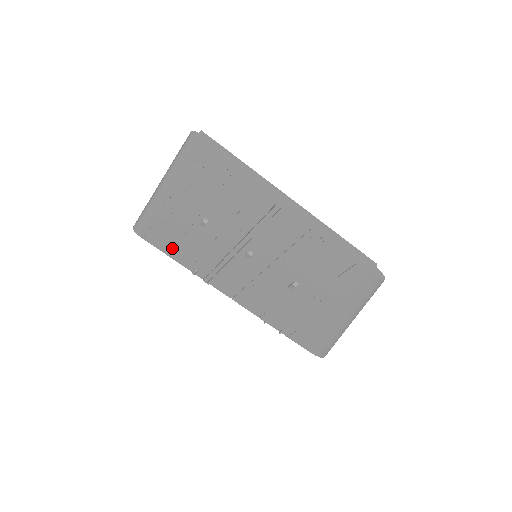
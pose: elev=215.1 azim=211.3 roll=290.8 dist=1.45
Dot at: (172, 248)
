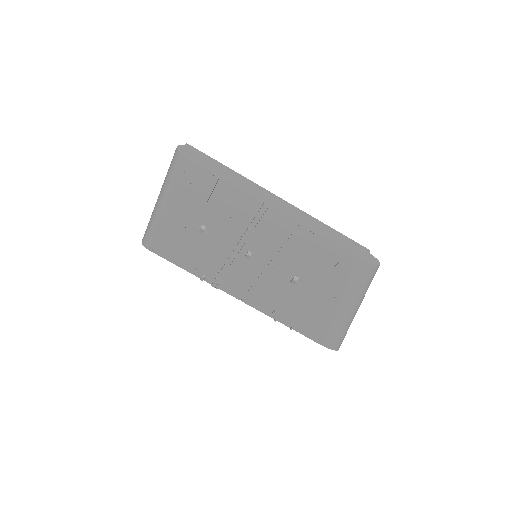
Dot at: (179, 257)
